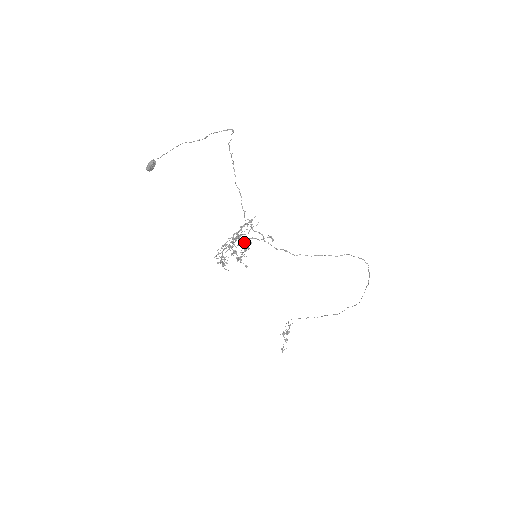
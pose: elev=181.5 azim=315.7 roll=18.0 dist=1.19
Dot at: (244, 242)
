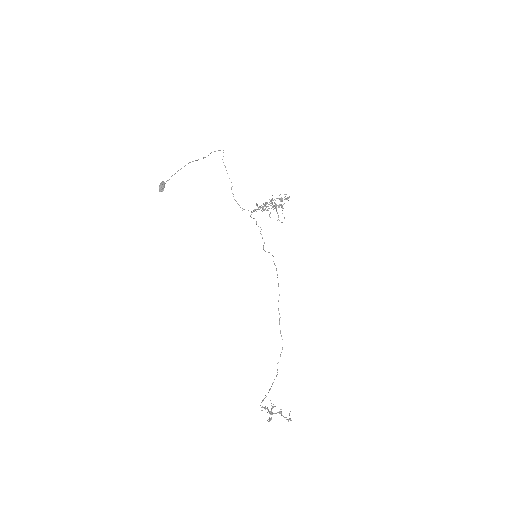
Dot at: occluded
